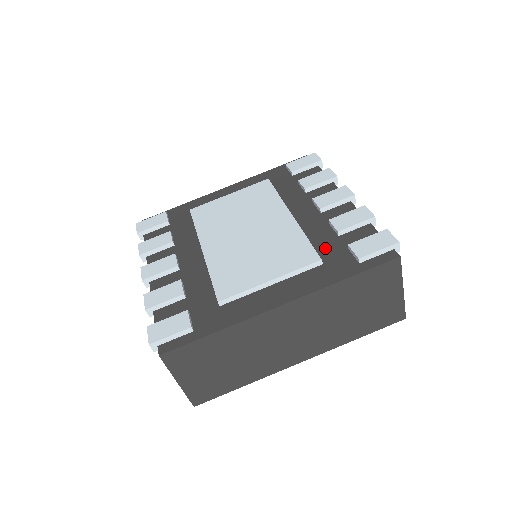
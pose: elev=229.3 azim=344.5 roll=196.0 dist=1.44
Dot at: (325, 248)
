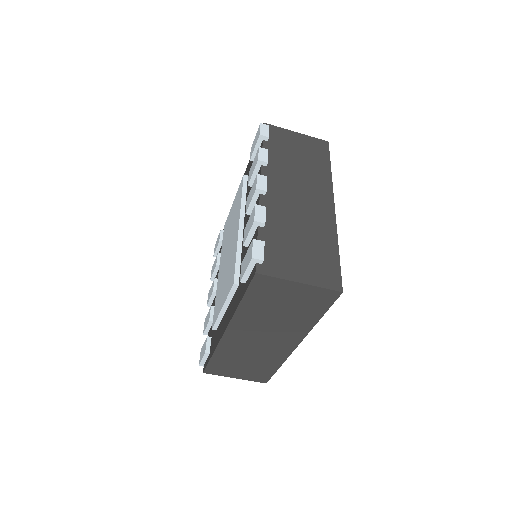
Dot at: occluded
